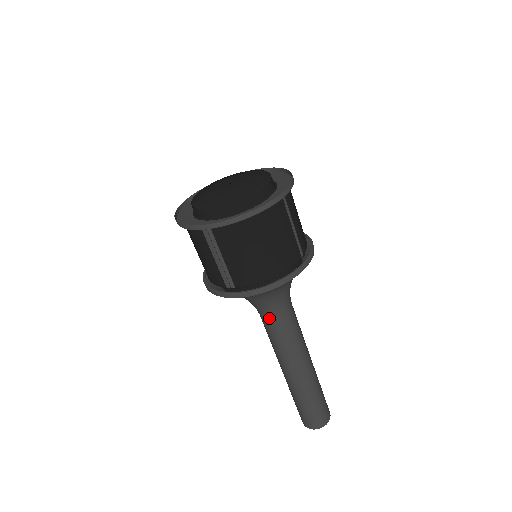
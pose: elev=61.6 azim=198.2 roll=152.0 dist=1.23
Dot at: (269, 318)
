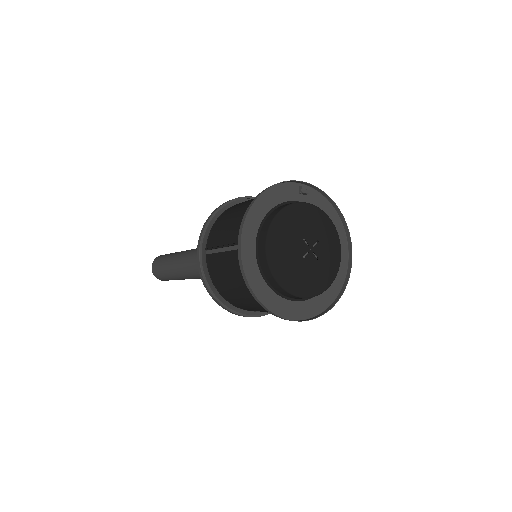
Dot at: occluded
